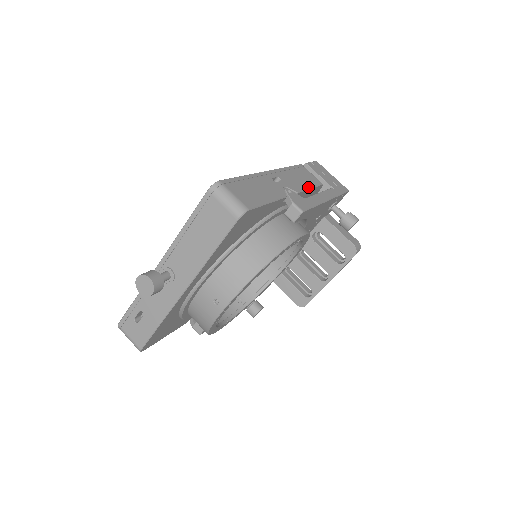
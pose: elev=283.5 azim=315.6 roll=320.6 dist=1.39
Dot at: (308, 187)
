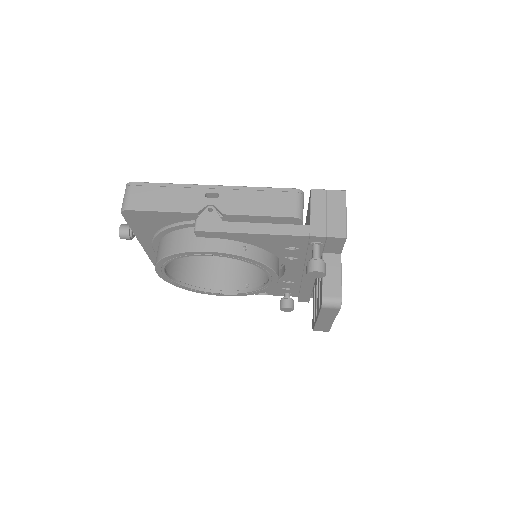
Dot at: (254, 213)
